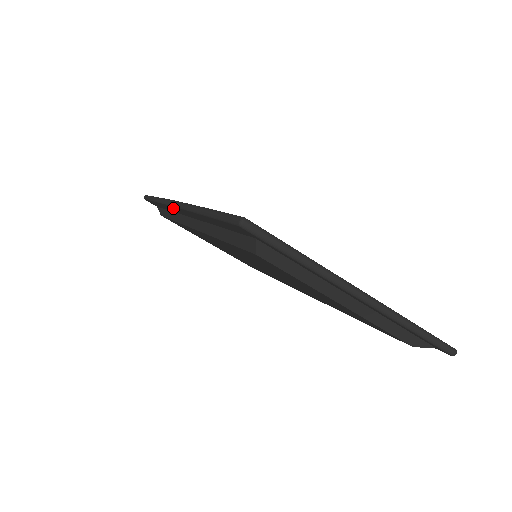
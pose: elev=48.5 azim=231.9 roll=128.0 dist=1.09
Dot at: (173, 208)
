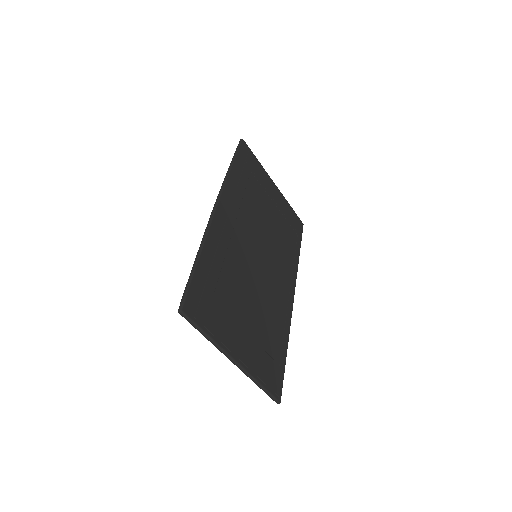
Dot at: occluded
